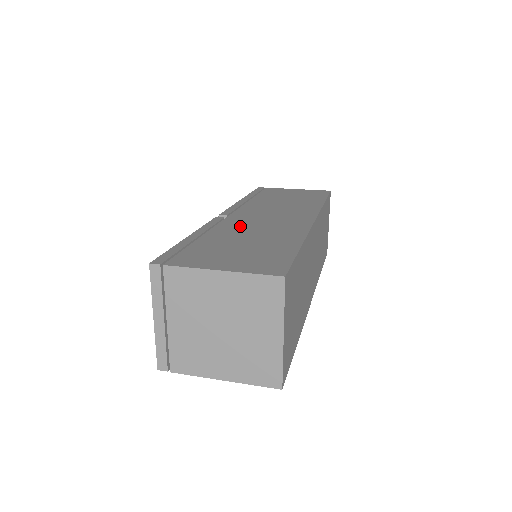
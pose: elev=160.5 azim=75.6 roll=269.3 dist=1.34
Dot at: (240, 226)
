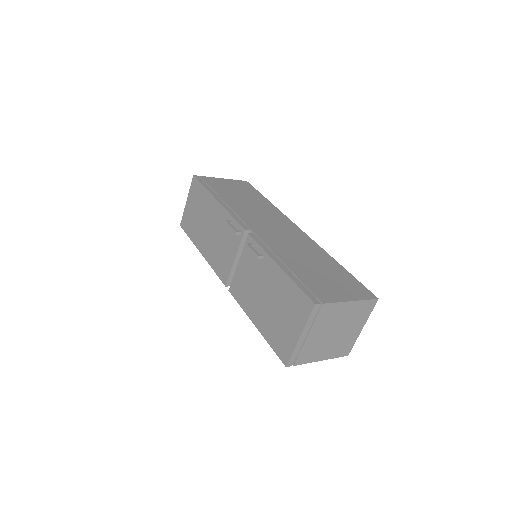
Dot at: (282, 246)
